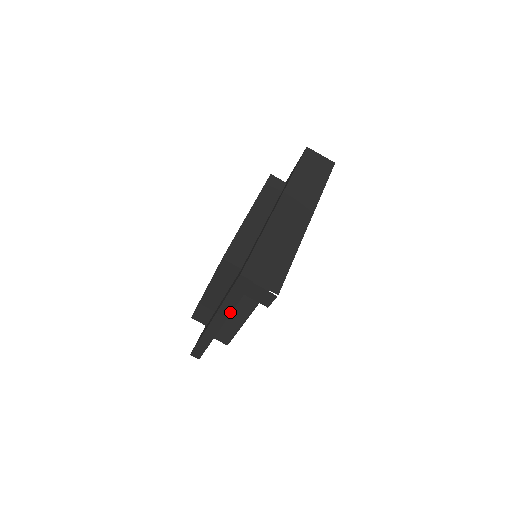
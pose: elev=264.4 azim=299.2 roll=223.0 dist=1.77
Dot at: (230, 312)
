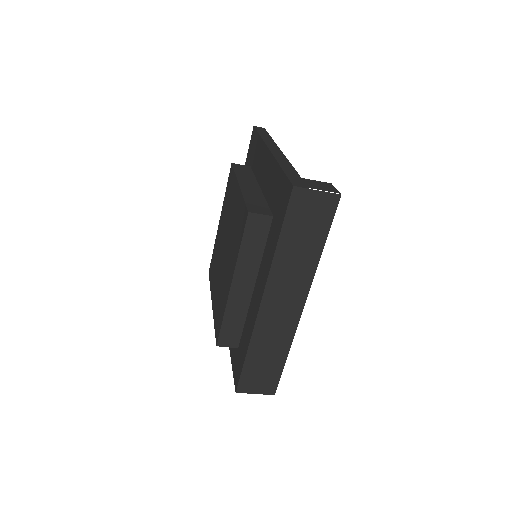
Dot at: occluded
